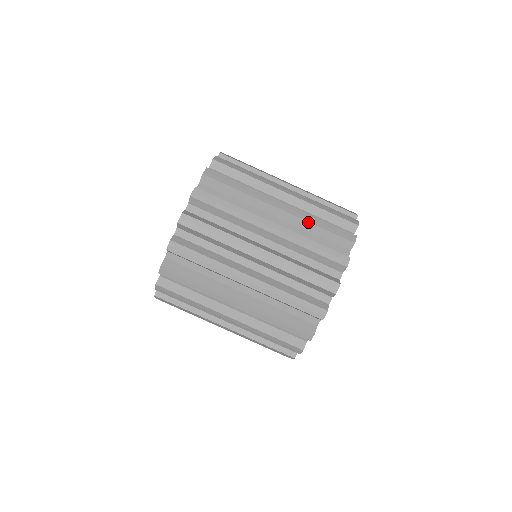
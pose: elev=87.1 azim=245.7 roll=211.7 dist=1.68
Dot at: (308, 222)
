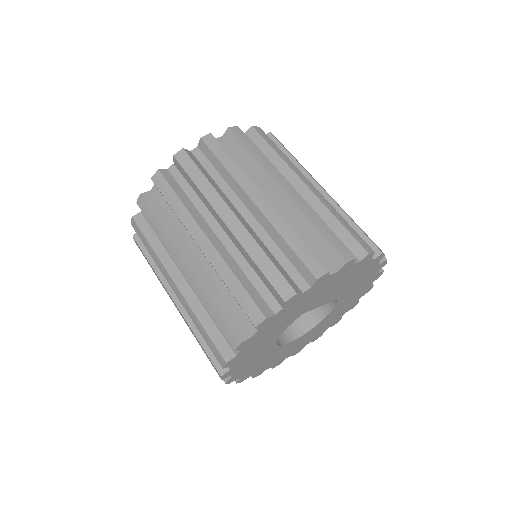
Dot at: (328, 209)
